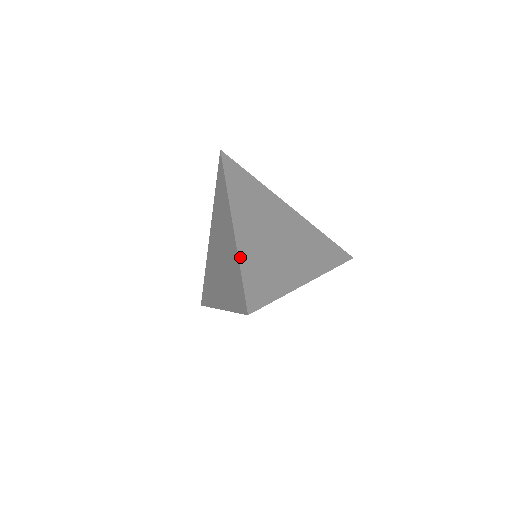
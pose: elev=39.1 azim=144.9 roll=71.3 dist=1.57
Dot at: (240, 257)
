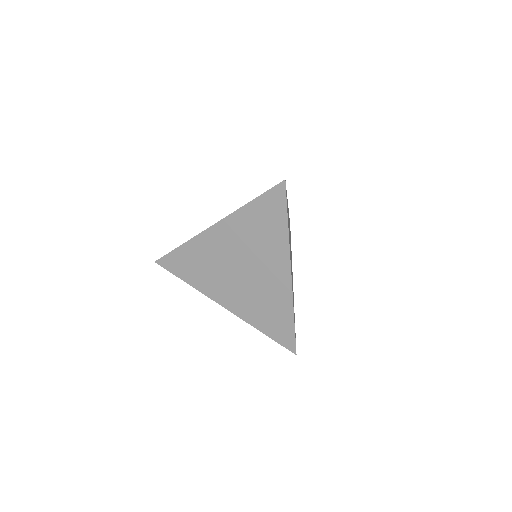
Dot at: occluded
